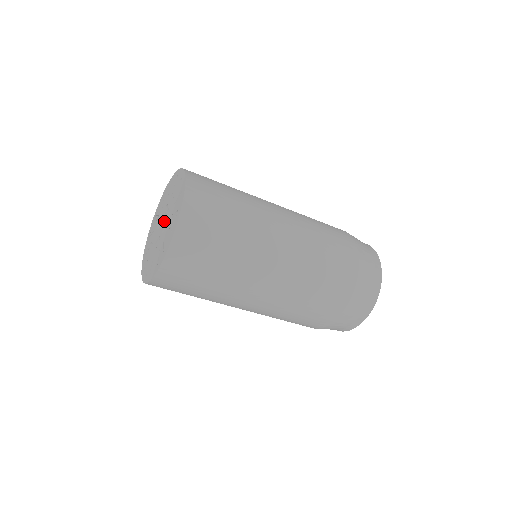
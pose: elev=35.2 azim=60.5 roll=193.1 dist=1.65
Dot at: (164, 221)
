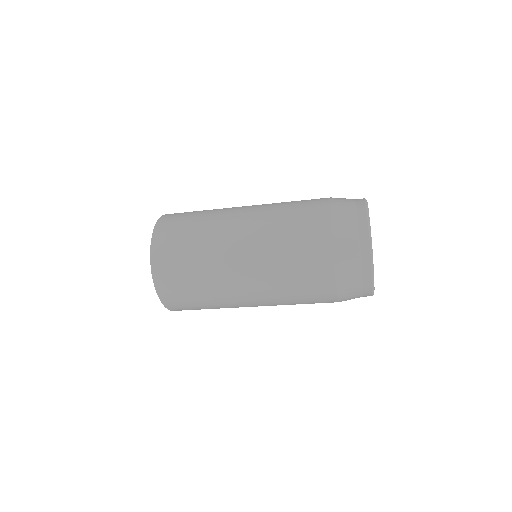
Dot at: occluded
